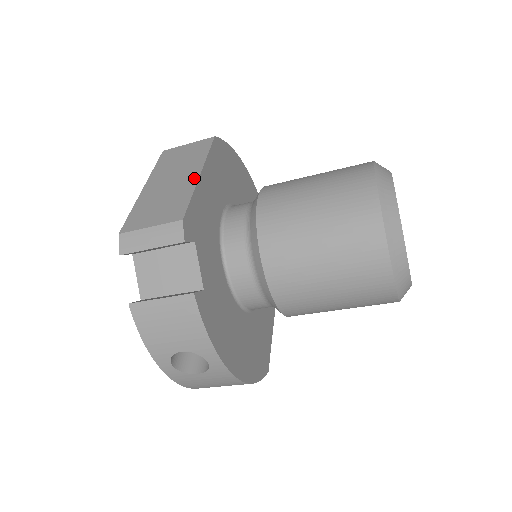
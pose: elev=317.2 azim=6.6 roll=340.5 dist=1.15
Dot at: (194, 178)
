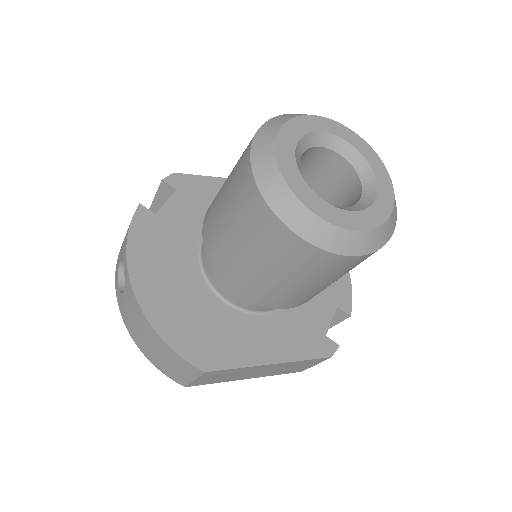
Dot at: (225, 180)
